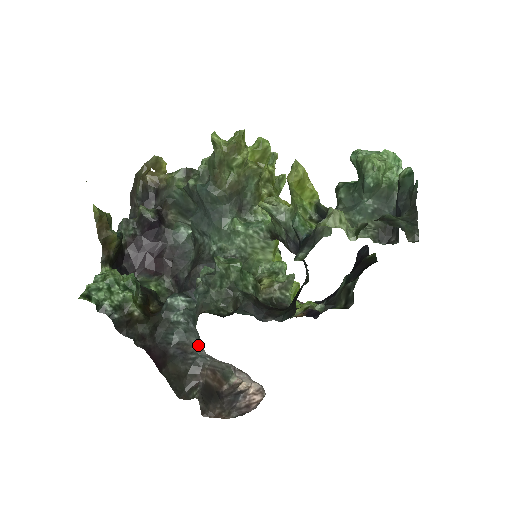
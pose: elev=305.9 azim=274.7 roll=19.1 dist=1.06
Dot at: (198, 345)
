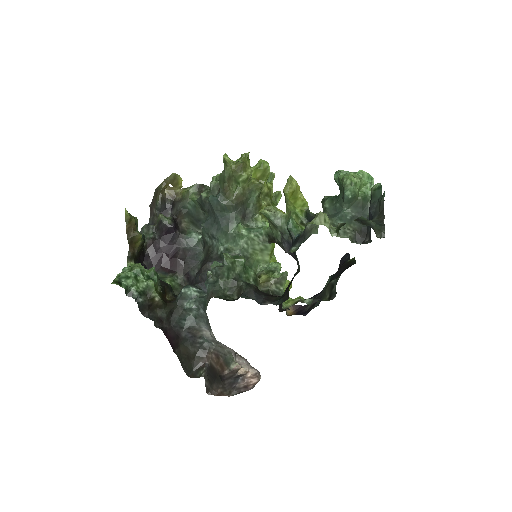
Dot at: (206, 330)
